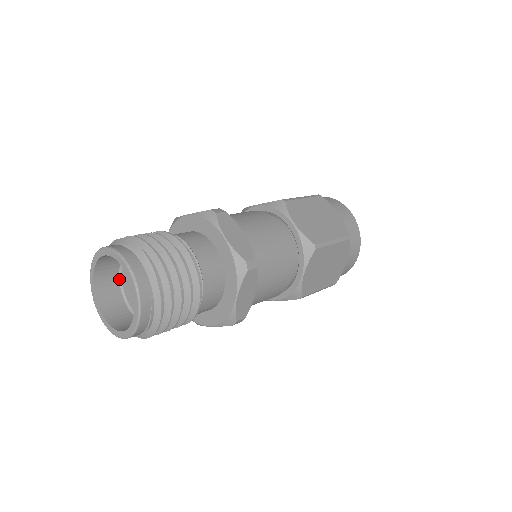
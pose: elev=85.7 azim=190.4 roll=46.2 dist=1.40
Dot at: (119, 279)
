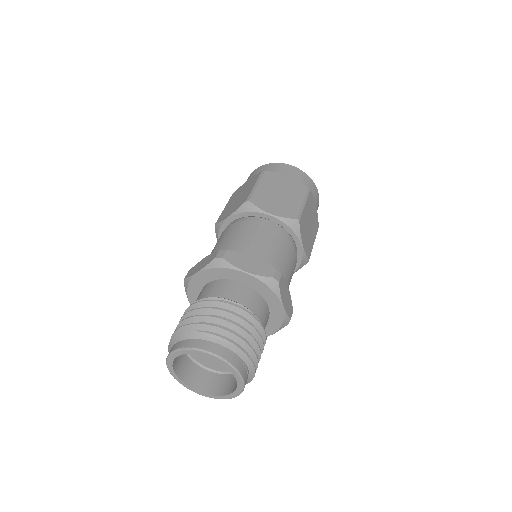
Dot at: (189, 358)
